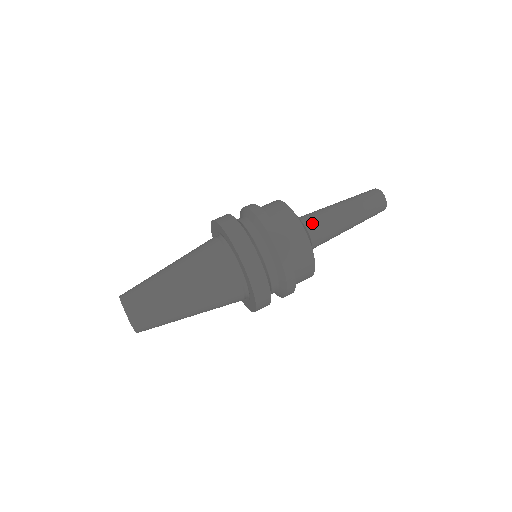
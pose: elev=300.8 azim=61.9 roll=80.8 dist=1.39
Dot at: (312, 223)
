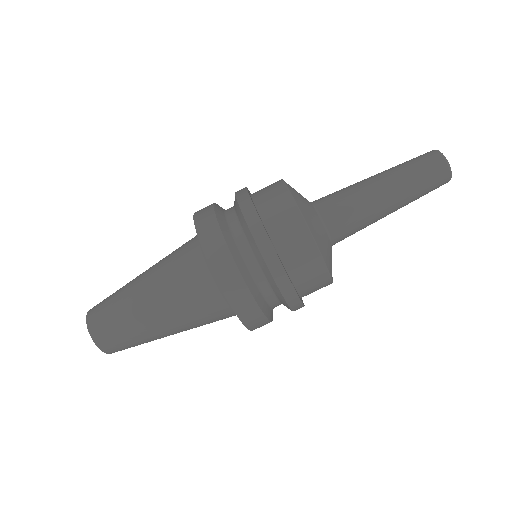
Dot at: (326, 204)
